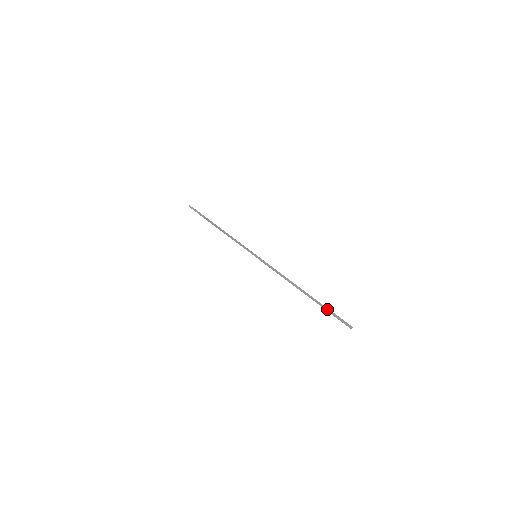
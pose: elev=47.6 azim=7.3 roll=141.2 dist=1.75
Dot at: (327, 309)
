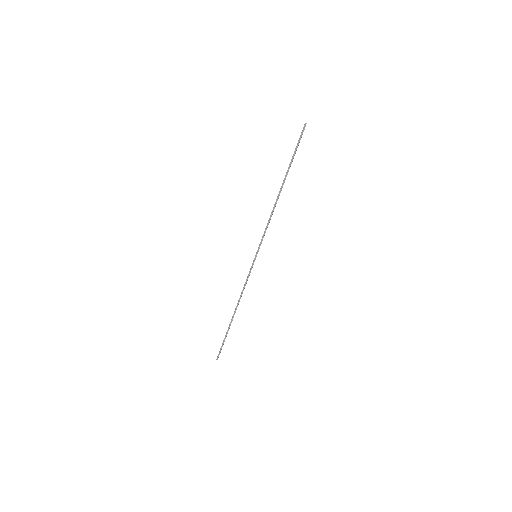
Dot at: (293, 155)
